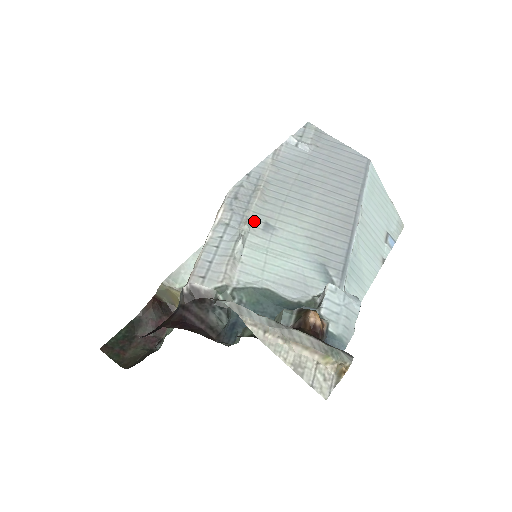
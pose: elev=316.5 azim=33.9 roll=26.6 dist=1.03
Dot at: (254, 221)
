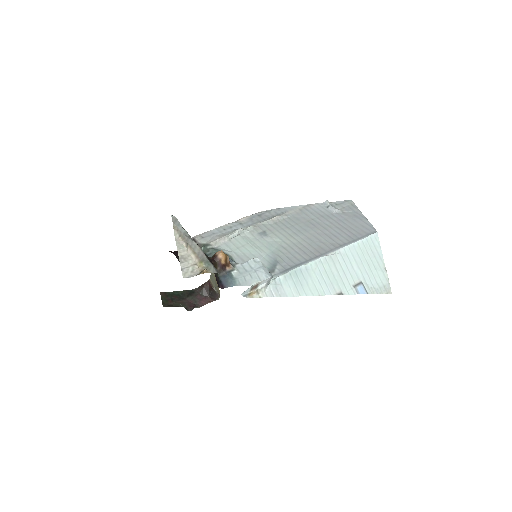
Dot at: (258, 228)
